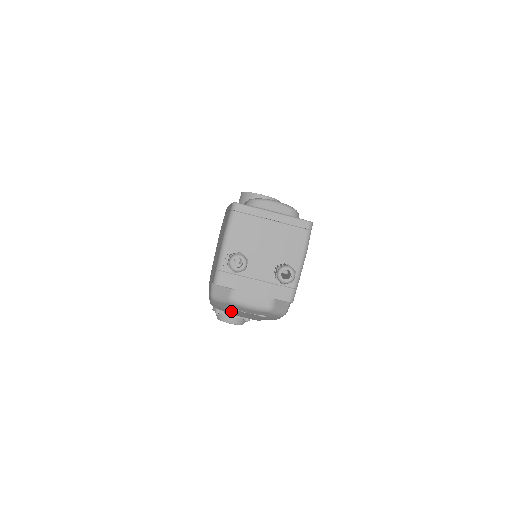
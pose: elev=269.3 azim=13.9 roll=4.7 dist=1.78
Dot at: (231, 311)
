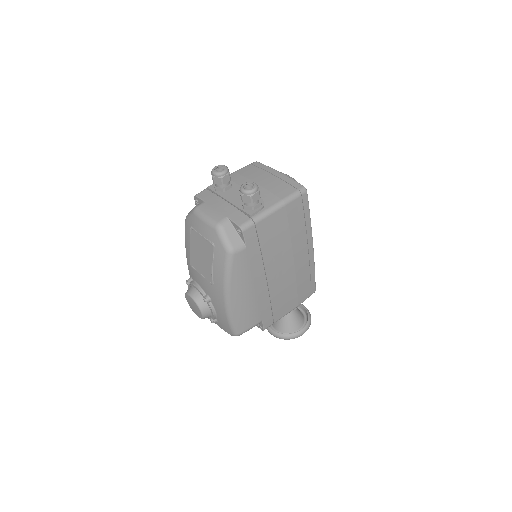
Dot at: (193, 244)
